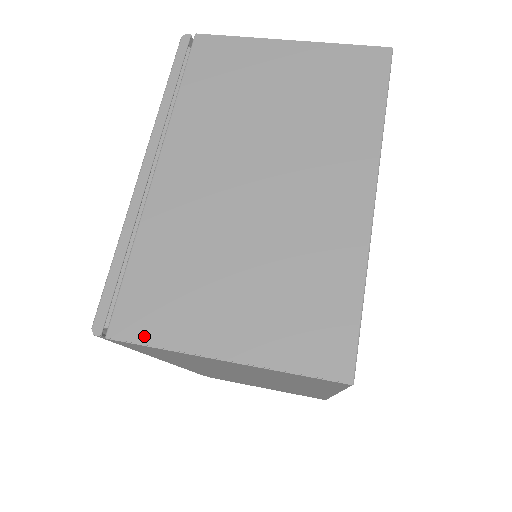
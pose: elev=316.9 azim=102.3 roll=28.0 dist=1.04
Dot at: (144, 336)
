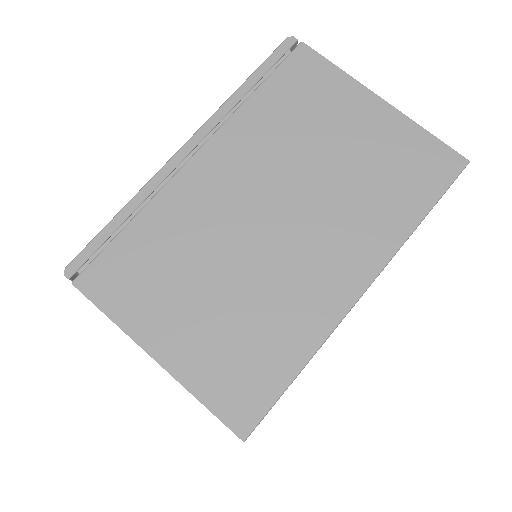
Dot at: (103, 300)
